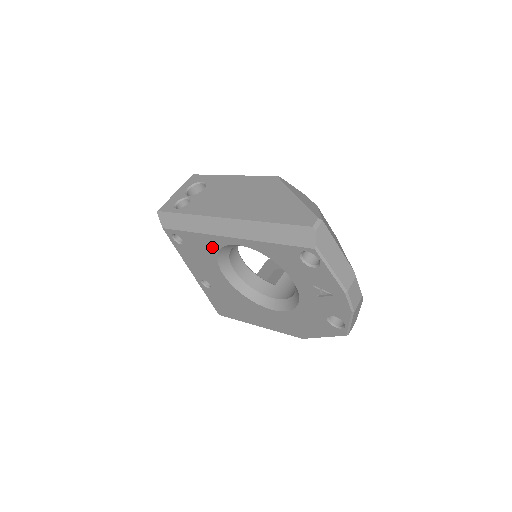
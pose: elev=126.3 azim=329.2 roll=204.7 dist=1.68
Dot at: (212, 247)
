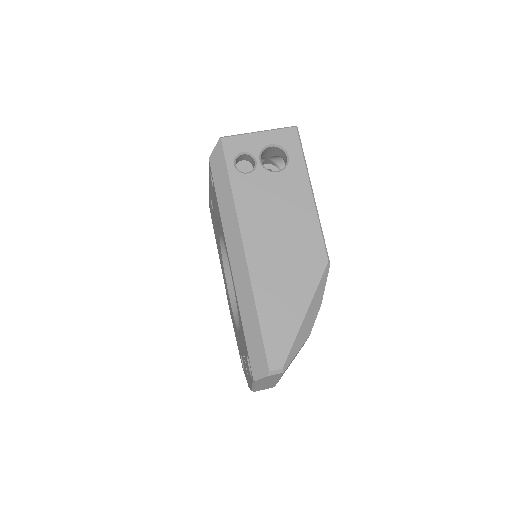
Dot at: (222, 233)
